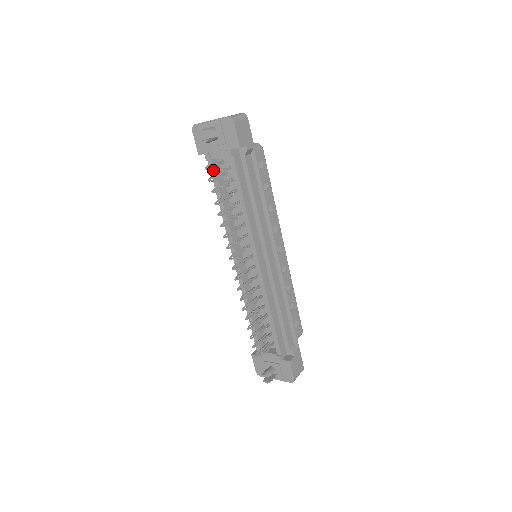
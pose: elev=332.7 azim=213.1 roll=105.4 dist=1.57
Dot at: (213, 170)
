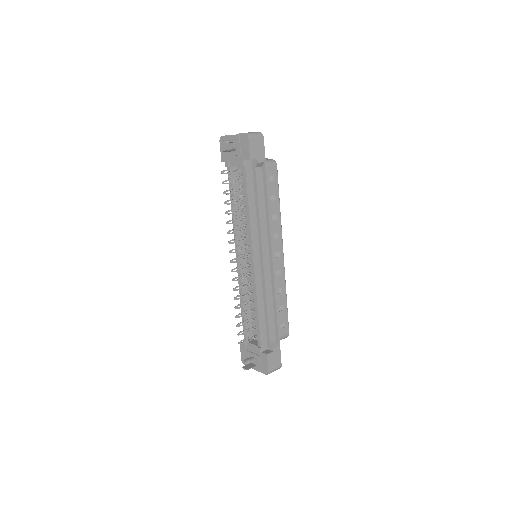
Dot at: occluded
